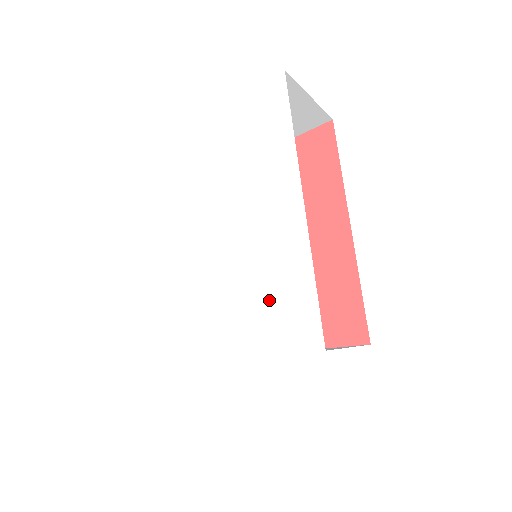
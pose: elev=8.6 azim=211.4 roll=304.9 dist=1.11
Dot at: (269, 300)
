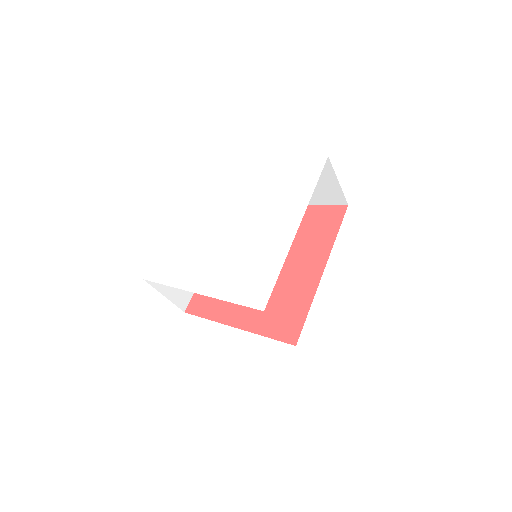
Dot at: (249, 273)
